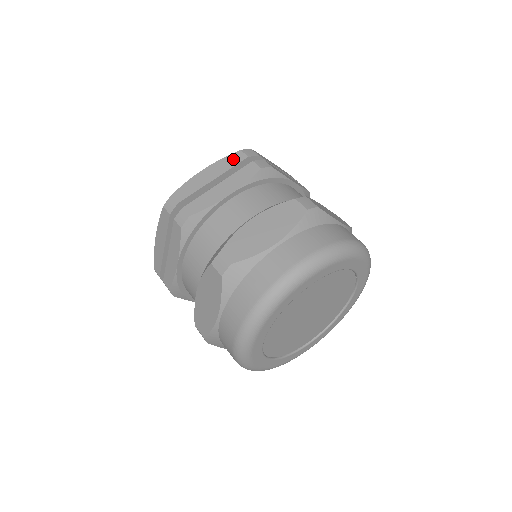
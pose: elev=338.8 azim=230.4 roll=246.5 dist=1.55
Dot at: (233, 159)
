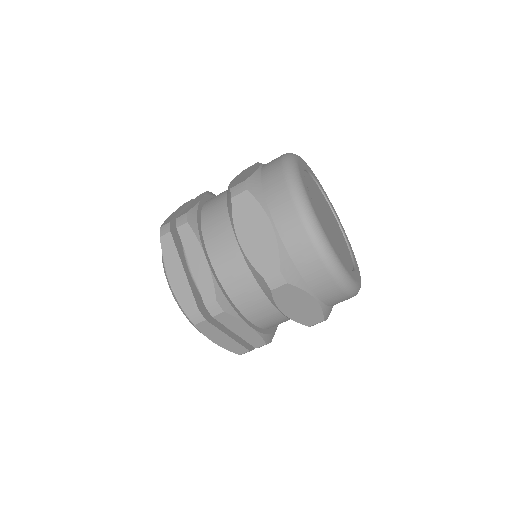
Dot at: occluded
